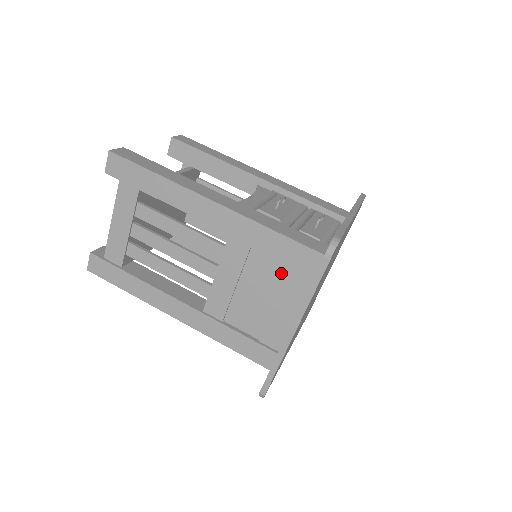
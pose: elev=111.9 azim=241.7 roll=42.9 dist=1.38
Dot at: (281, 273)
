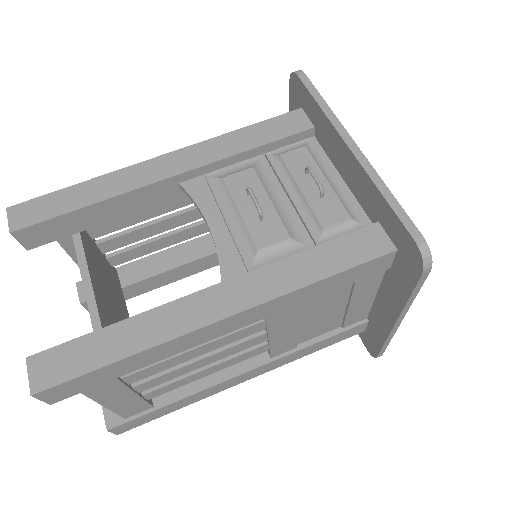
Dot at: (344, 288)
